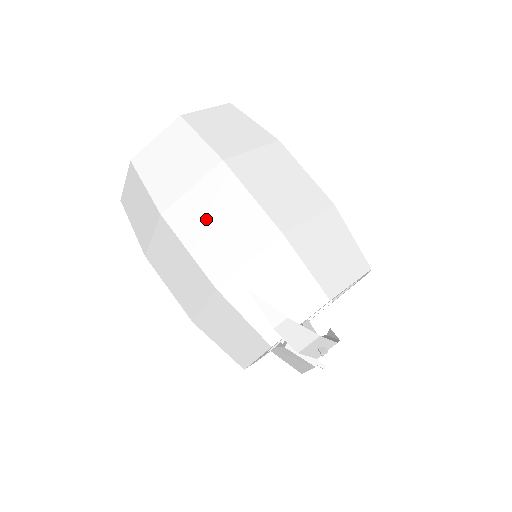
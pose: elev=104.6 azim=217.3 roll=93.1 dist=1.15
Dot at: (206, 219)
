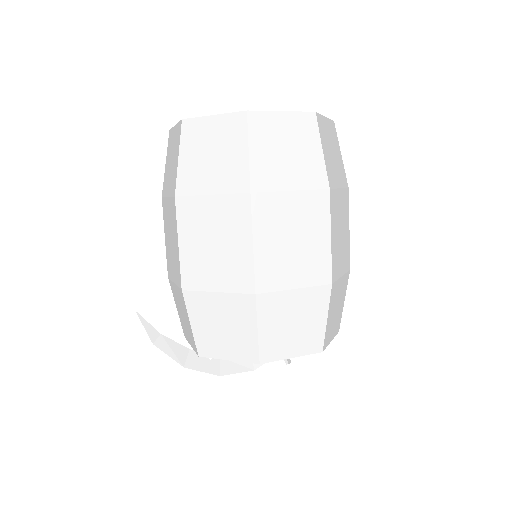
Dot at: (169, 229)
